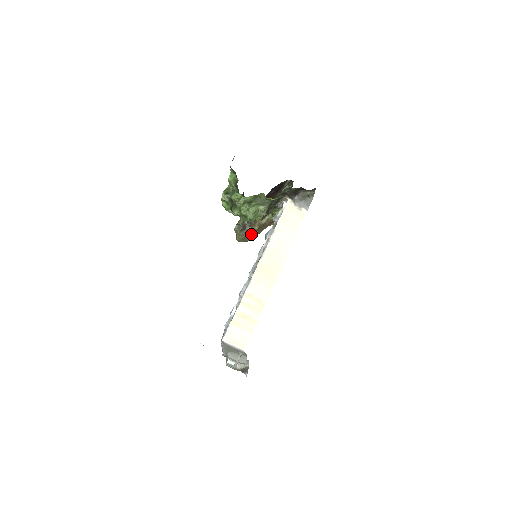
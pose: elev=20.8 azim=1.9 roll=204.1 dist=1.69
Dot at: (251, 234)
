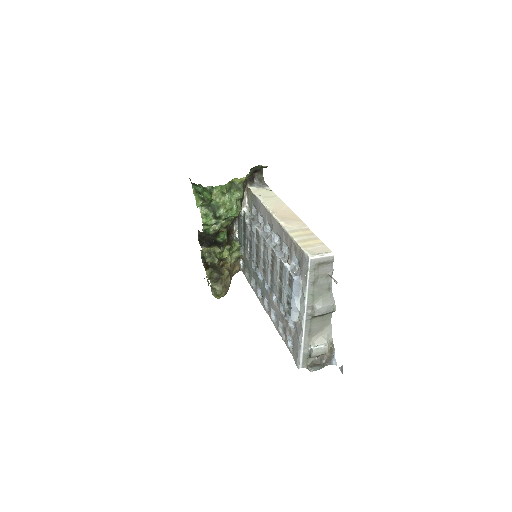
Dot at: (226, 282)
